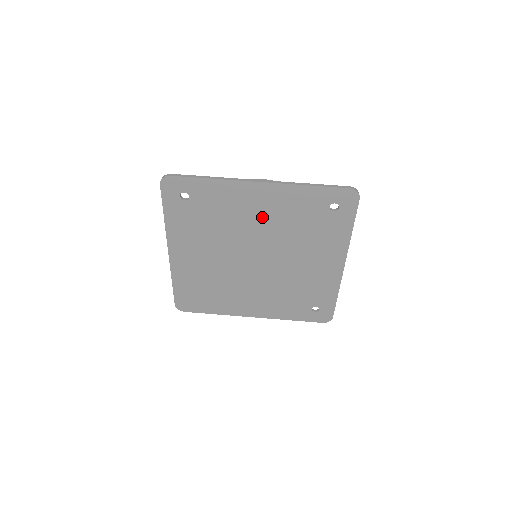
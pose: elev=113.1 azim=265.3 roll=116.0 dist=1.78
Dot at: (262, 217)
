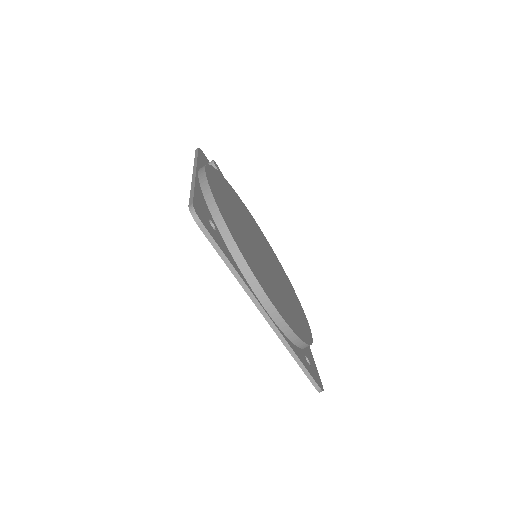
Dot at: occluded
